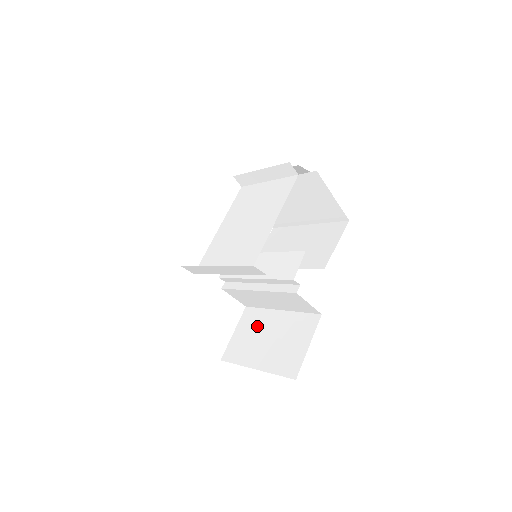
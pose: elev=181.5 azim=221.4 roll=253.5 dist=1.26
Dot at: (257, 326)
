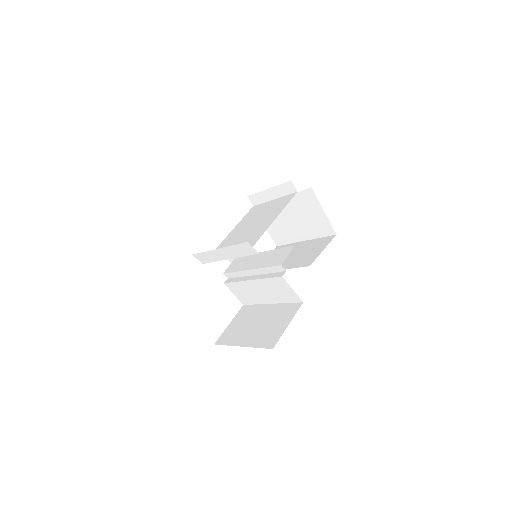
Dot at: (249, 317)
